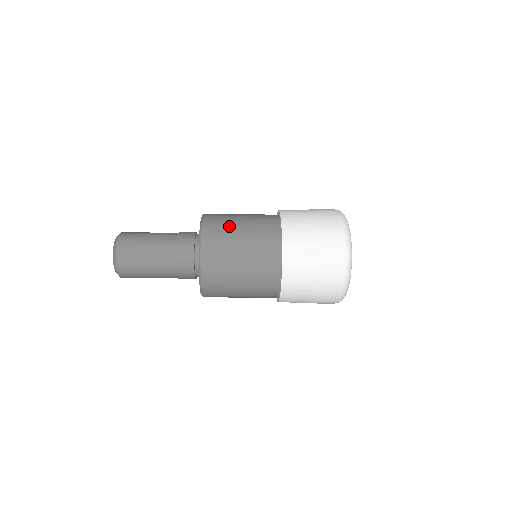
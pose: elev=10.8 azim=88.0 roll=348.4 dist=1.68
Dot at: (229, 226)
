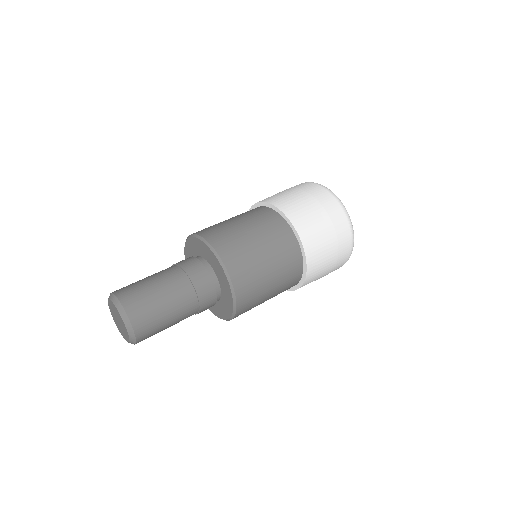
Dot at: (260, 282)
